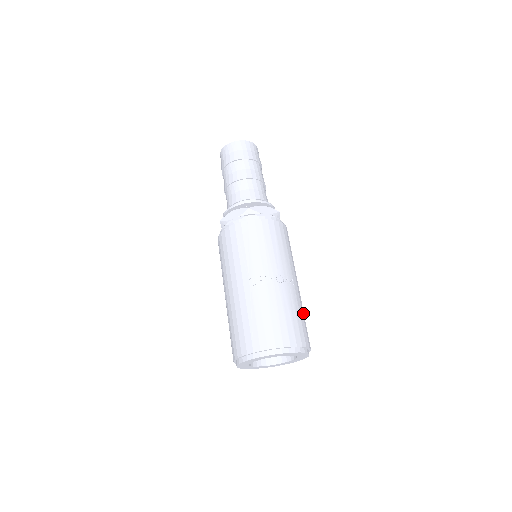
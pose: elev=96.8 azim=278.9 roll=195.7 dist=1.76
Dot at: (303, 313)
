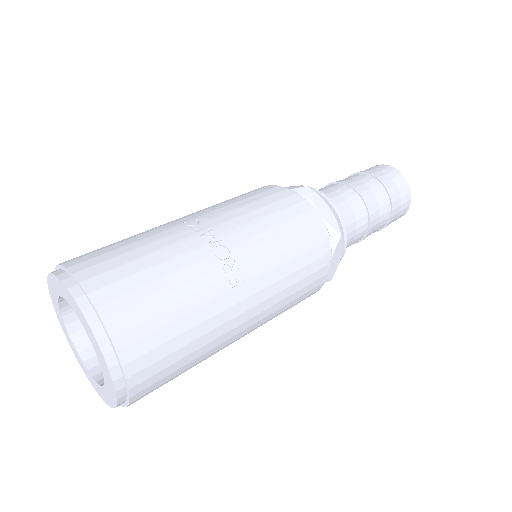
Dot at: (193, 336)
